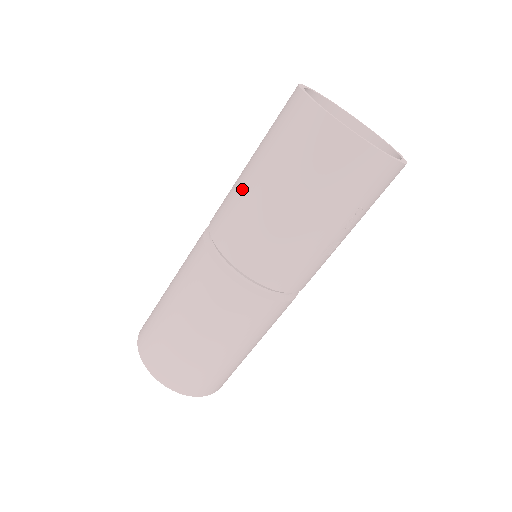
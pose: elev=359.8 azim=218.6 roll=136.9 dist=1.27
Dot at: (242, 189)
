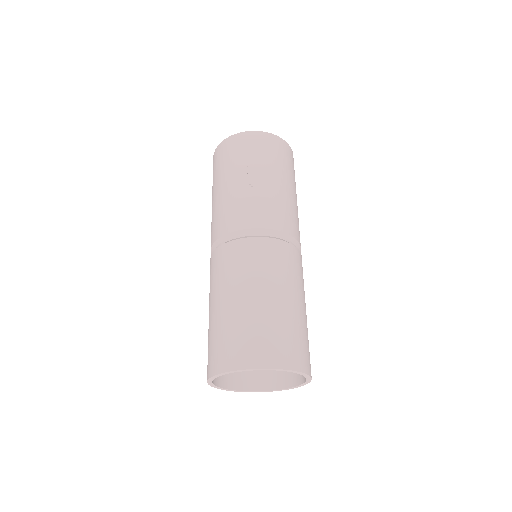
Dot at: occluded
